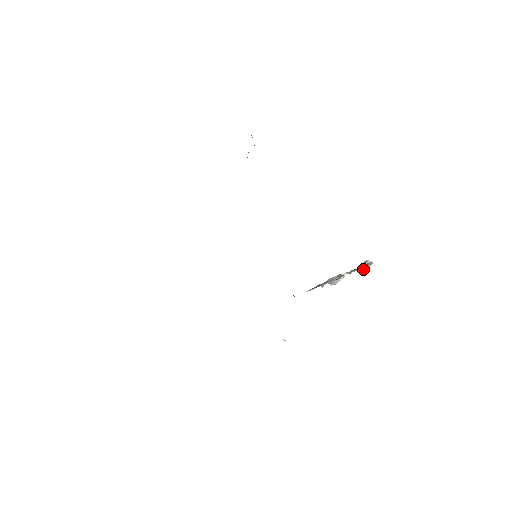
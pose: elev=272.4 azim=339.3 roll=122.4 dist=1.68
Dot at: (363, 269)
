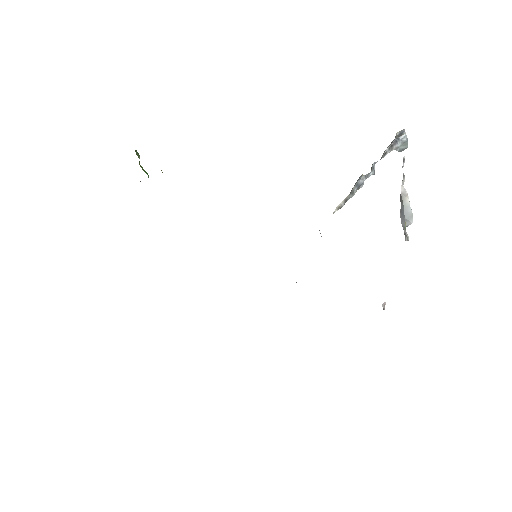
Dot at: (399, 144)
